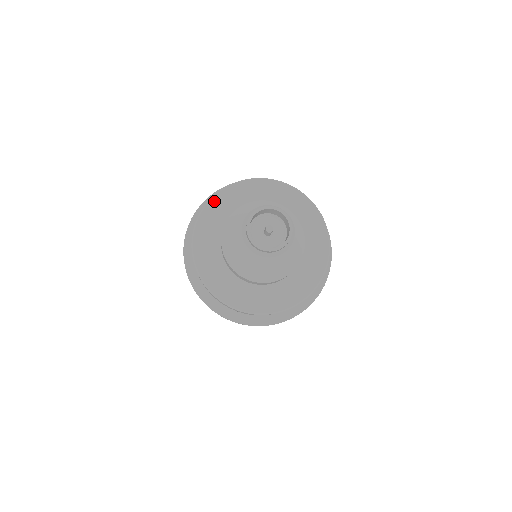
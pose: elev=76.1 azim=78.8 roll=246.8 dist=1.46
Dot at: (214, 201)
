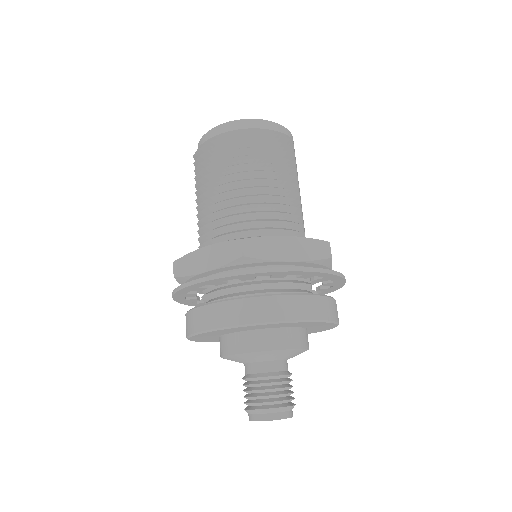
Dot at: (194, 337)
